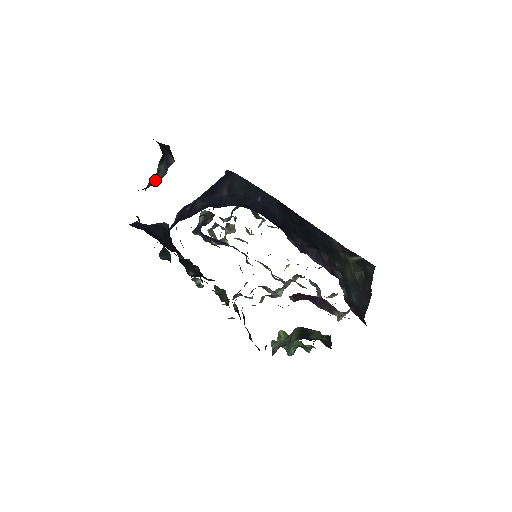
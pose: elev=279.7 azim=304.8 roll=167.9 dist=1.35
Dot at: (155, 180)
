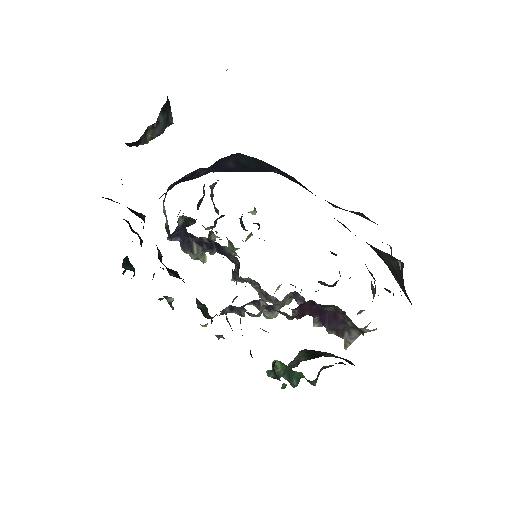
Dot at: (149, 136)
